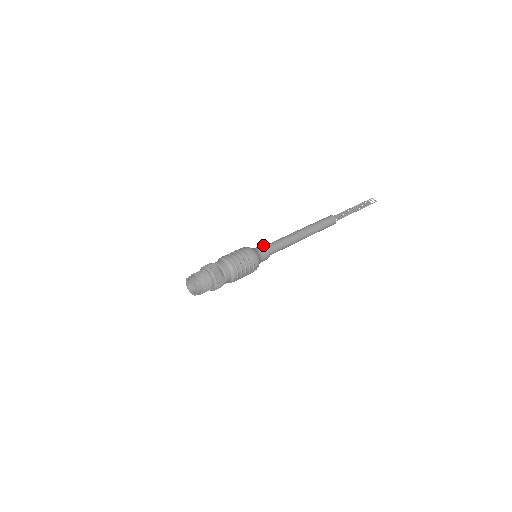
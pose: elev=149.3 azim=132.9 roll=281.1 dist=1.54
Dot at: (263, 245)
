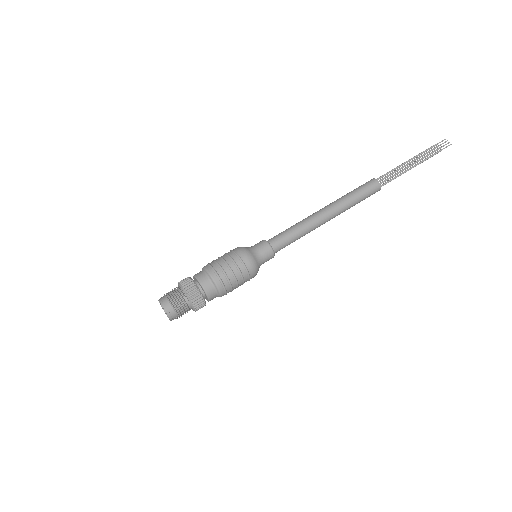
Dot at: (266, 242)
